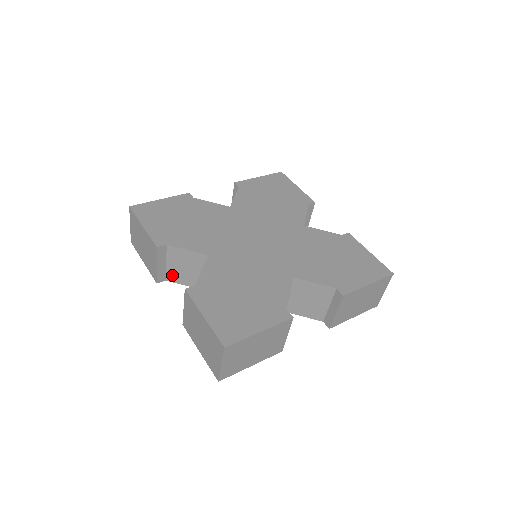
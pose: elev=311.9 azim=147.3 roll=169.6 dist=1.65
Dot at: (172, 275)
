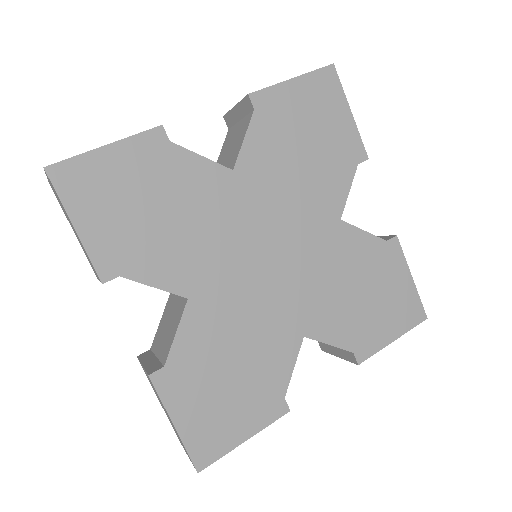
Dot at: occluded
